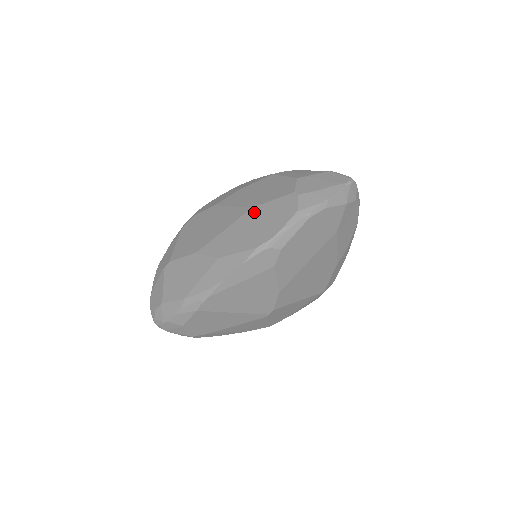
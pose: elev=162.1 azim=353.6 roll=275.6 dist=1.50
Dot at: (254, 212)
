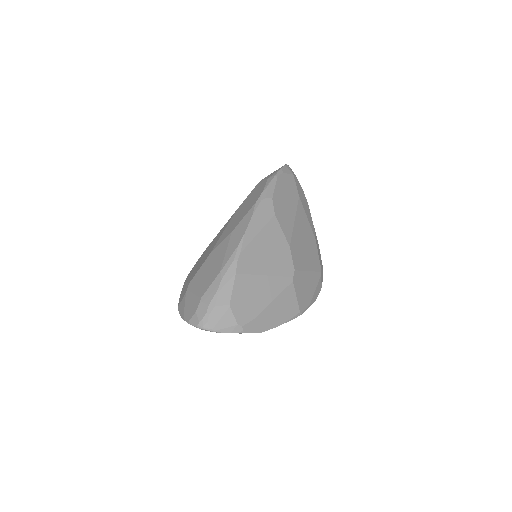
Dot at: (239, 208)
